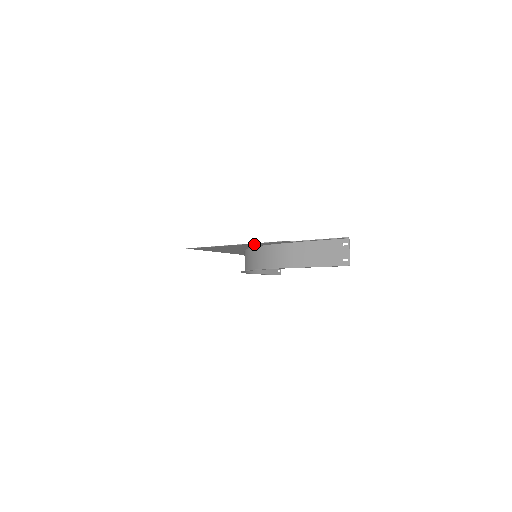
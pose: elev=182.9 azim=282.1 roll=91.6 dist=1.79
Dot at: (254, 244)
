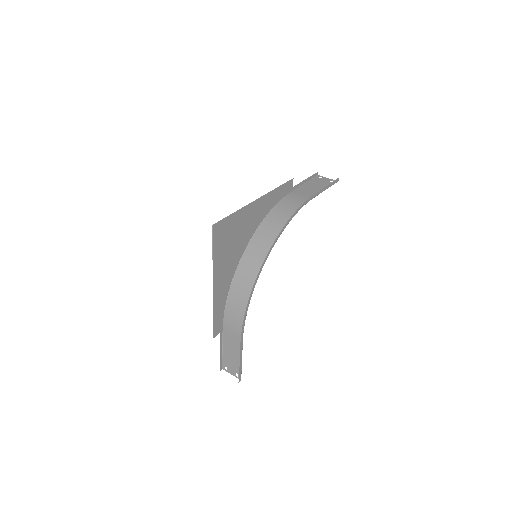
Dot at: (269, 199)
